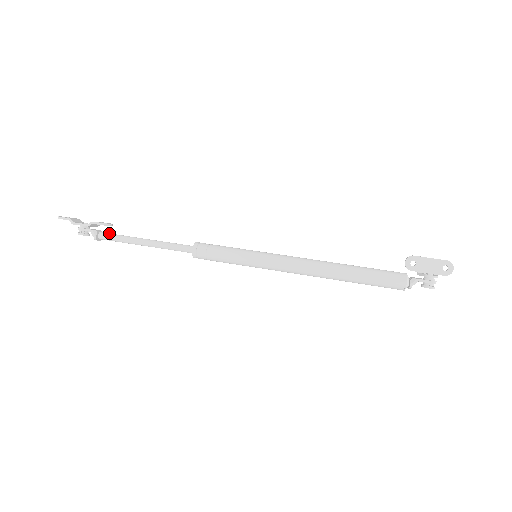
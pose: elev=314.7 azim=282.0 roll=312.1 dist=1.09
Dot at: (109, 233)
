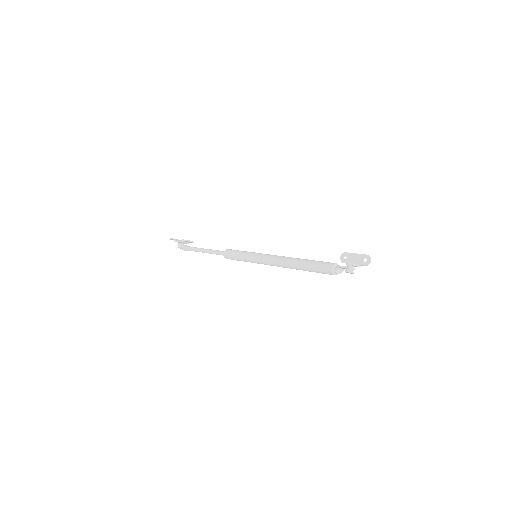
Dot at: occluded
